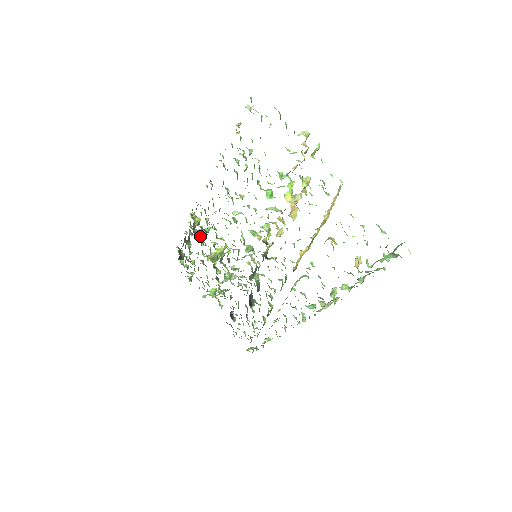
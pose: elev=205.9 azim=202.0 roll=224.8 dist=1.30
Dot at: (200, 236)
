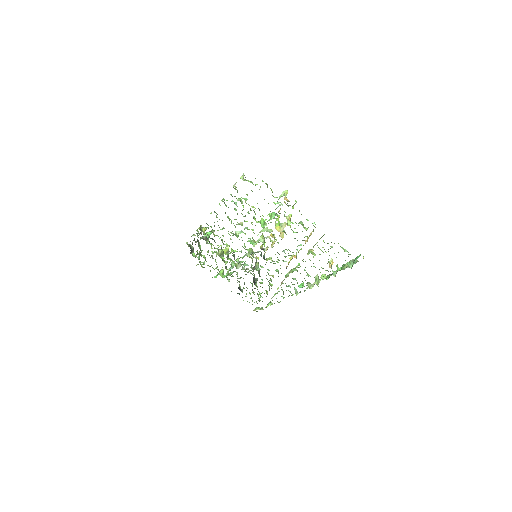
Dot at: occluded
